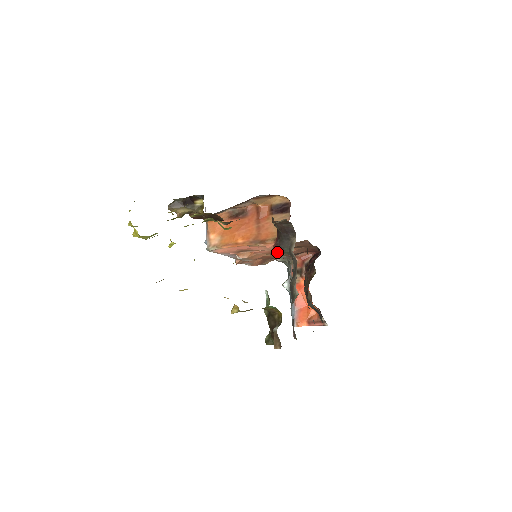
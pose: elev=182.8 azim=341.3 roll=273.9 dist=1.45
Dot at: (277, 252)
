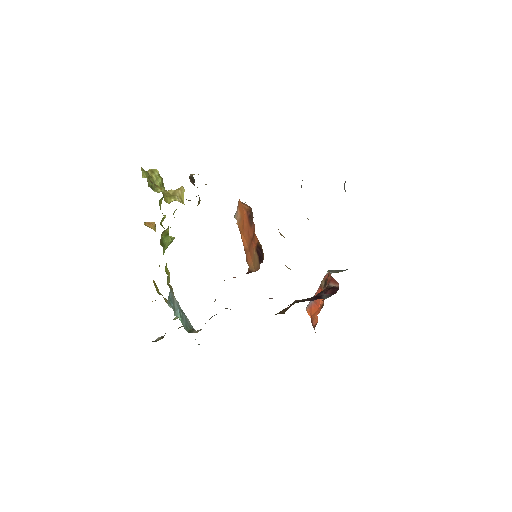
Dot at: occluded
